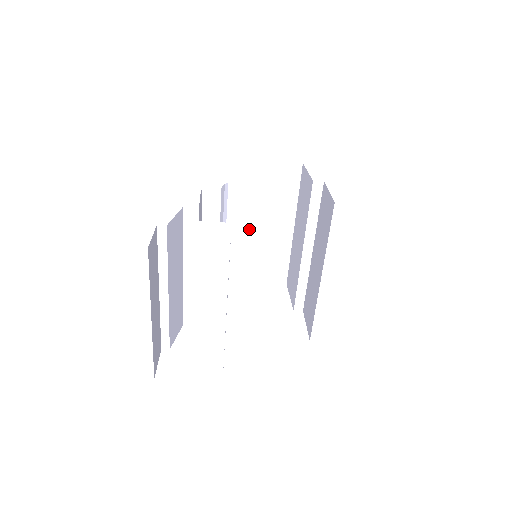
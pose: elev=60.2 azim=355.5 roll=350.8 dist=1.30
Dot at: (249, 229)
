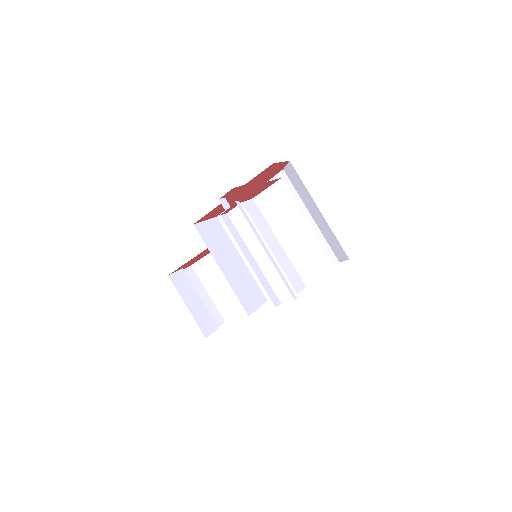
Dot at: (227, 270)
